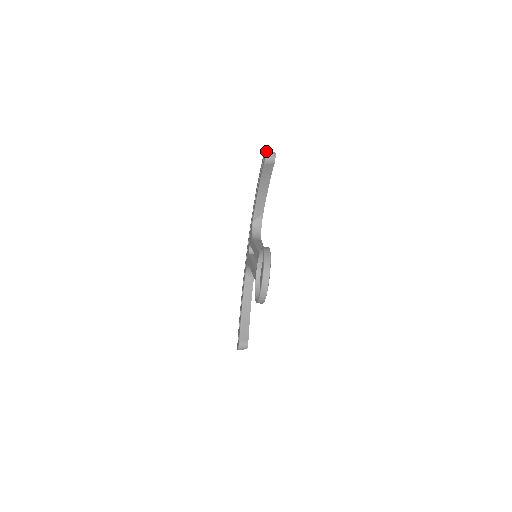
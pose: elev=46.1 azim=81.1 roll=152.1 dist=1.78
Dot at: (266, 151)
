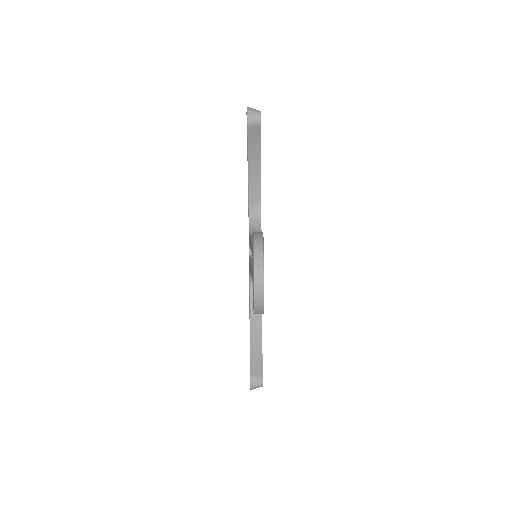
Dot at: (247, 109)
